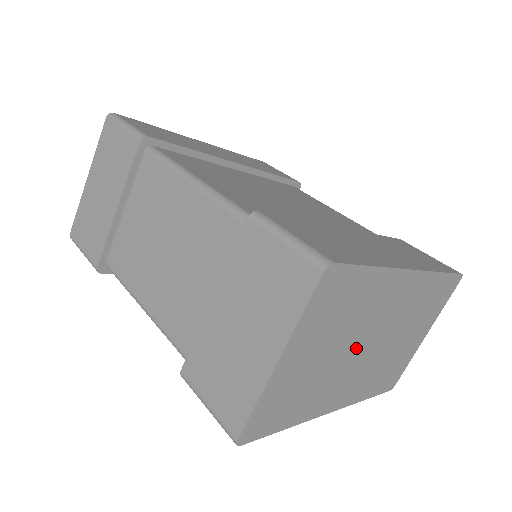
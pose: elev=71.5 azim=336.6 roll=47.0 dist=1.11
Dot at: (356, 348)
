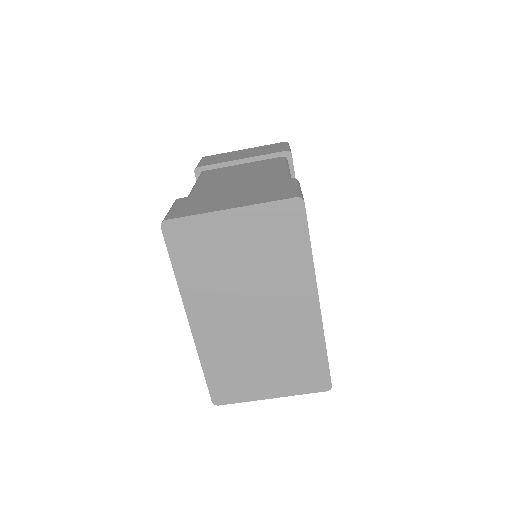
Dot at: (249, 295)
